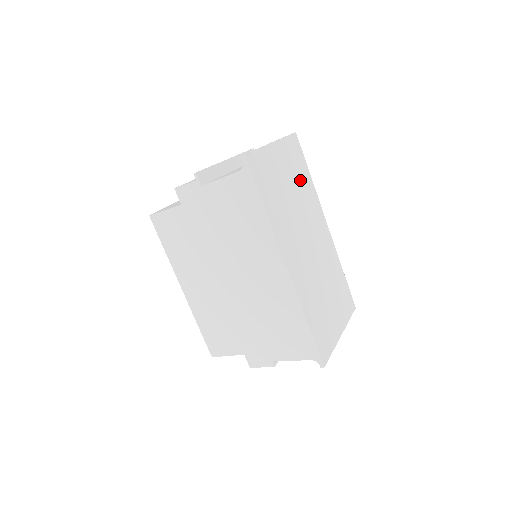
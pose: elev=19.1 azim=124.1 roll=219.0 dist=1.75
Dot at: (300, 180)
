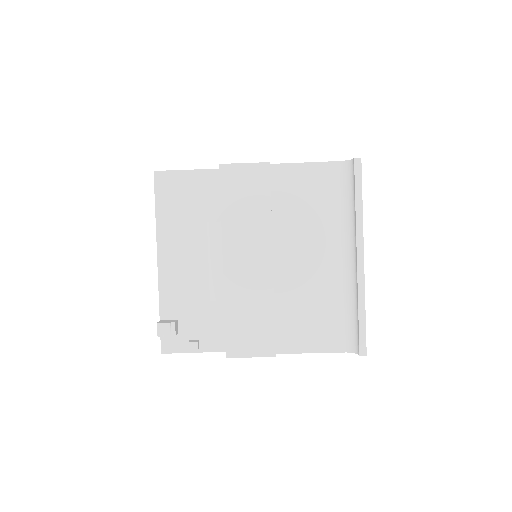
Dot at: occluded
